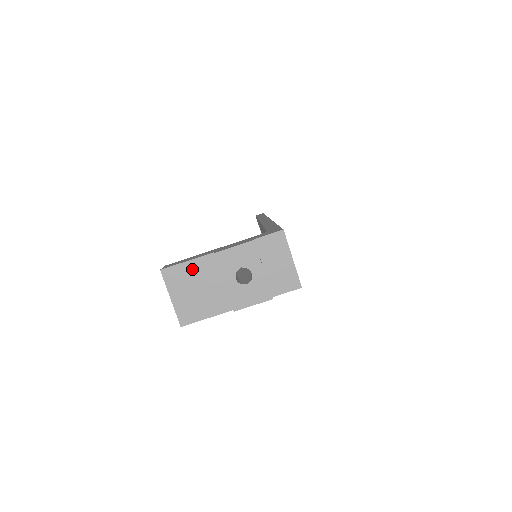
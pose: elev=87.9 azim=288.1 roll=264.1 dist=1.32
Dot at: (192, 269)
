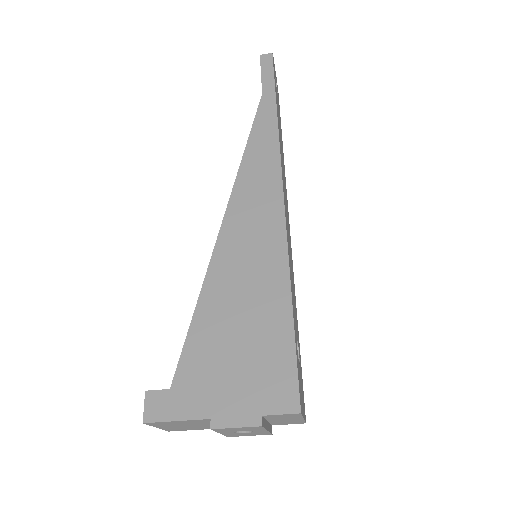
Dot at: (182, 422)
